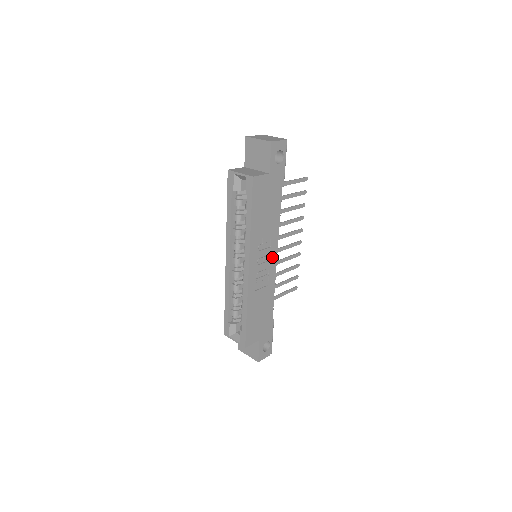
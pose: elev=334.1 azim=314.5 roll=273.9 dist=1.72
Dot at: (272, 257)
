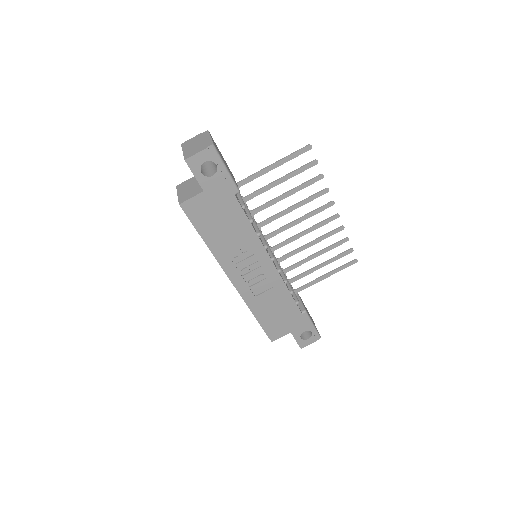
Dot at: (263, 262)
